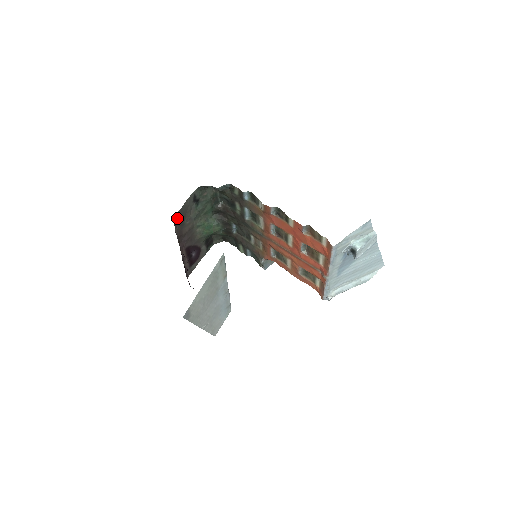
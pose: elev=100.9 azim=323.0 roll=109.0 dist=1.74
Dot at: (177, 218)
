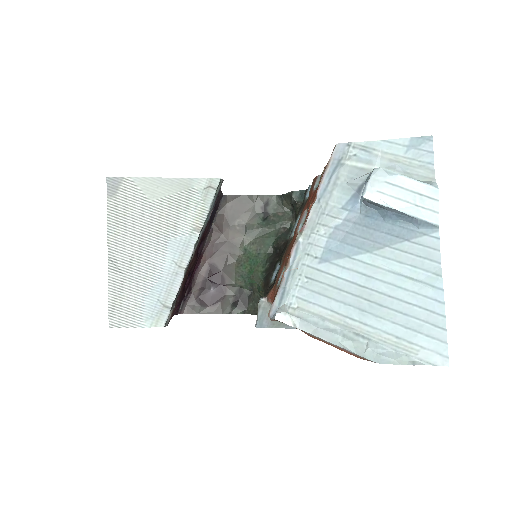
Dot at: (231, 202)
